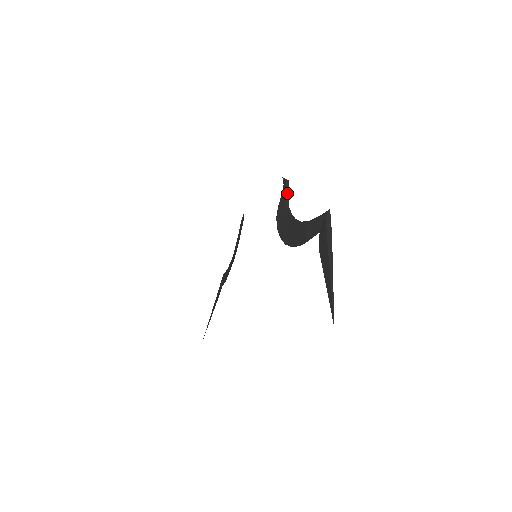
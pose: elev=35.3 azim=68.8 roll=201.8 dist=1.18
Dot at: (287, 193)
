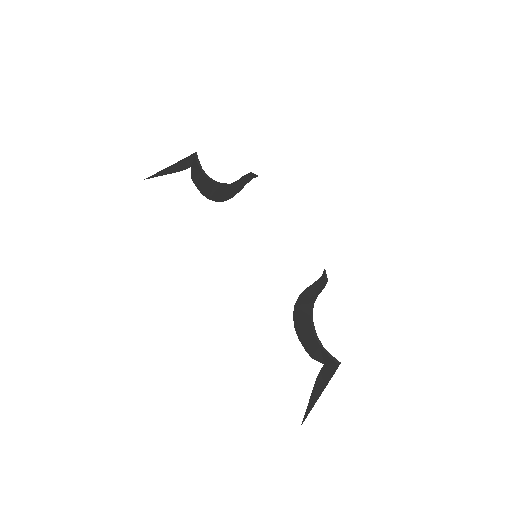
Dot at: (320, 291)
